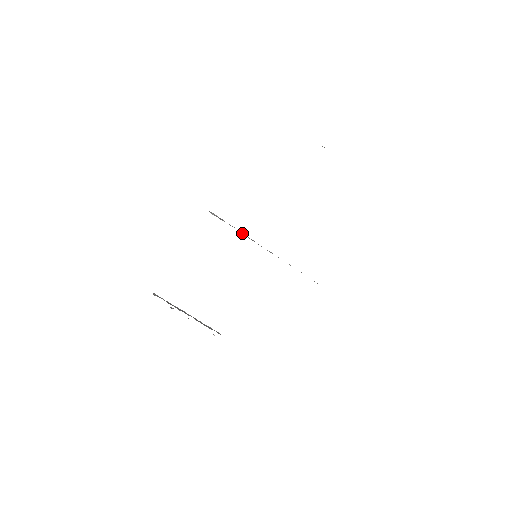
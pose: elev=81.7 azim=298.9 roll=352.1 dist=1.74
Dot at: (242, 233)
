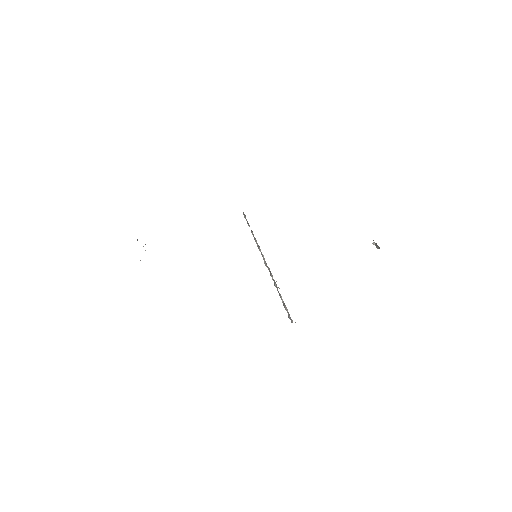
Dot at: occluded
